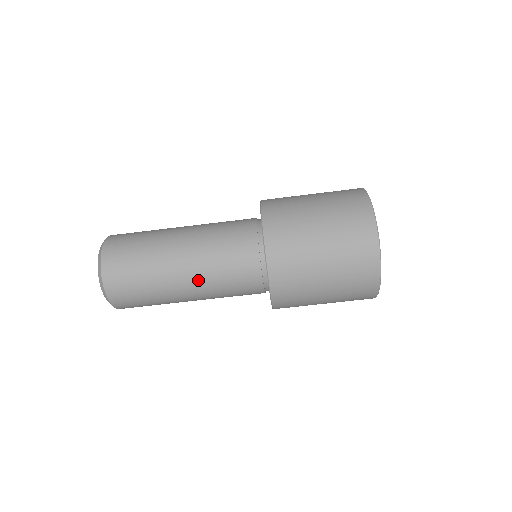
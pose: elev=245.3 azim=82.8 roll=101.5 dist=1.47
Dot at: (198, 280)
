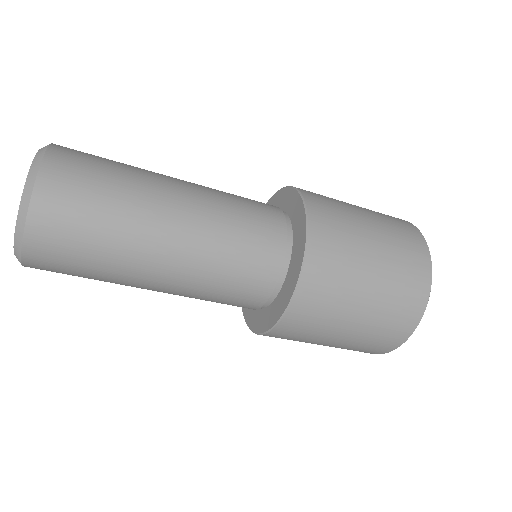
Dot at: (194, 239)
